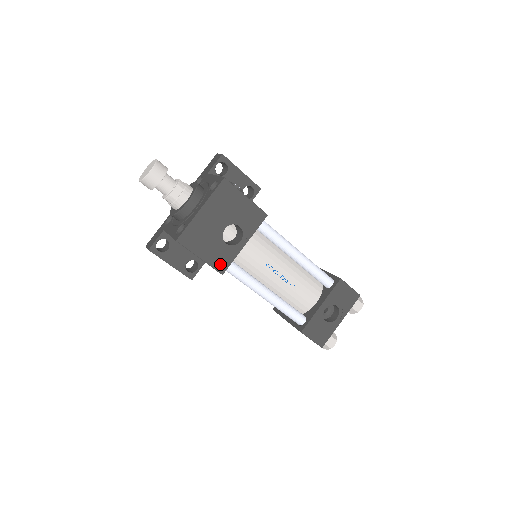
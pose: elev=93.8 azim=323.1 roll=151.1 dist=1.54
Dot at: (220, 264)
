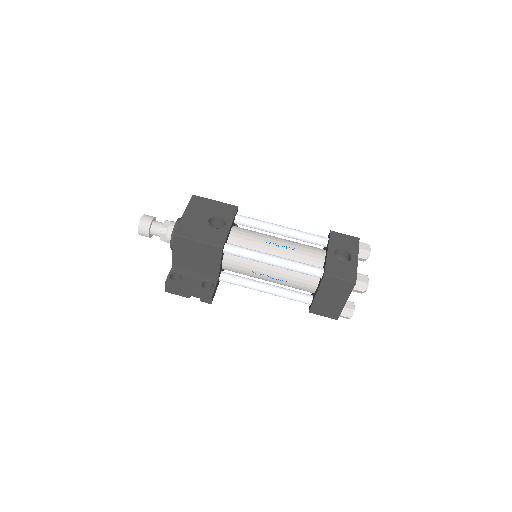
Dot at: (217, 241)
